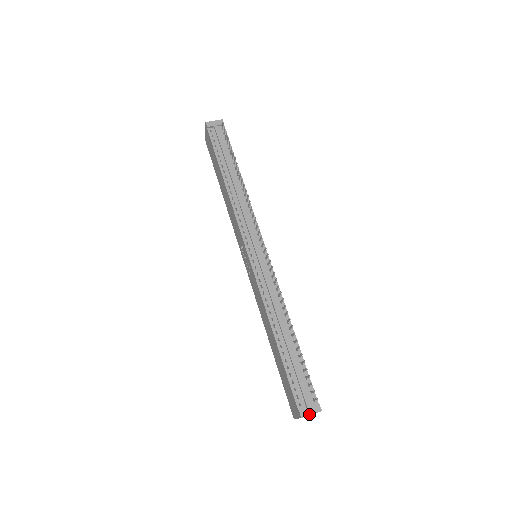
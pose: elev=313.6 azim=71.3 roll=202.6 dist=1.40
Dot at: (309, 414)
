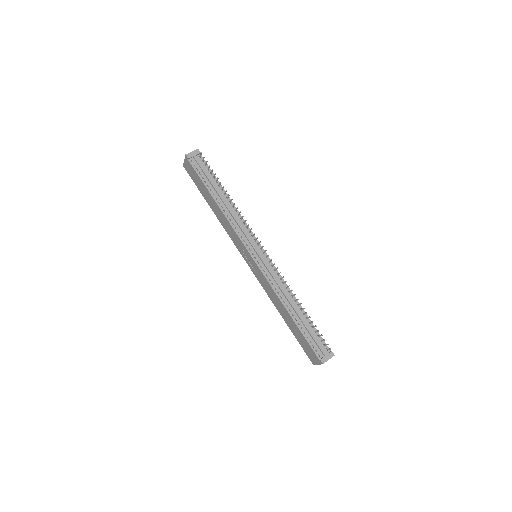
Dot at: (327, 360)
